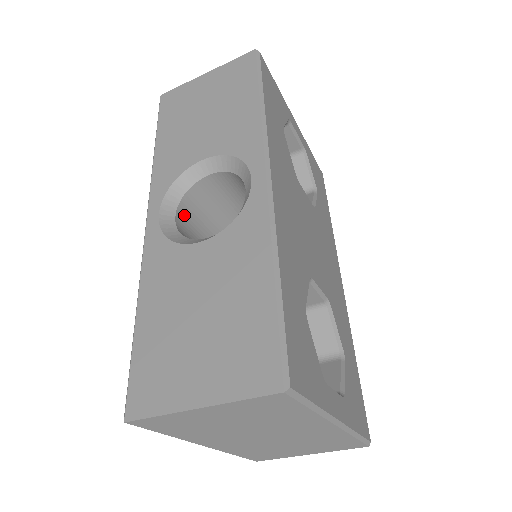
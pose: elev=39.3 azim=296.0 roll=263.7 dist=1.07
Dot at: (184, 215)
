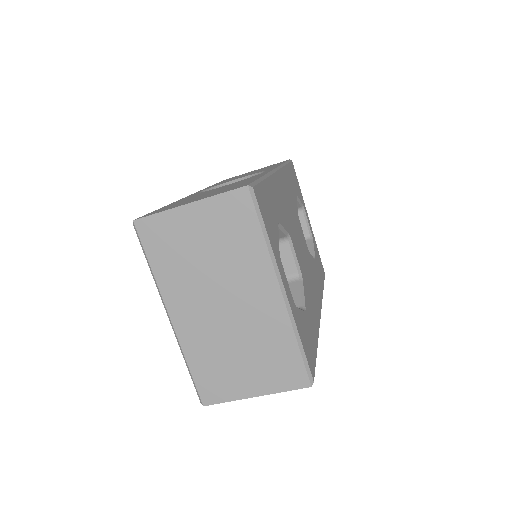
Dot at: occluded
